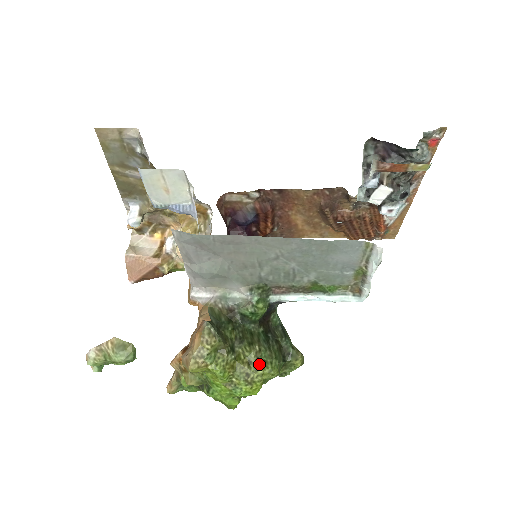
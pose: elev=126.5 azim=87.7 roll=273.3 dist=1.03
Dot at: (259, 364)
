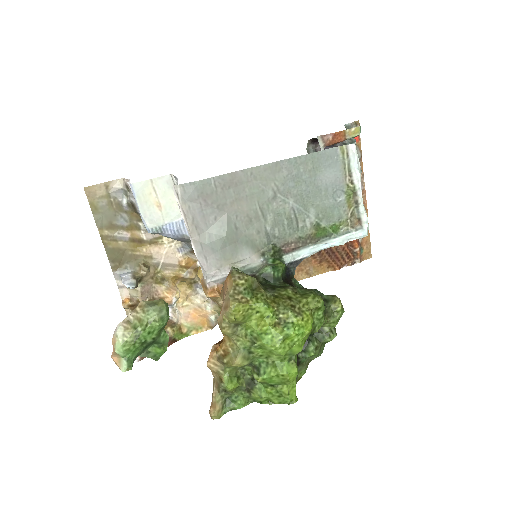
Dot at: (300, 297)
